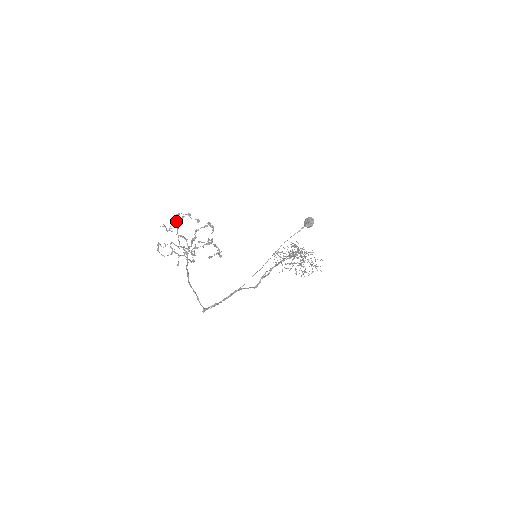
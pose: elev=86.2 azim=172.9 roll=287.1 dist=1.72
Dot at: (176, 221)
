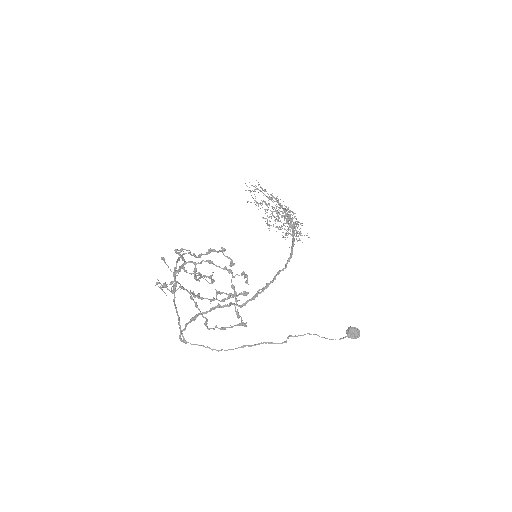
Dot at: (201, 255)
